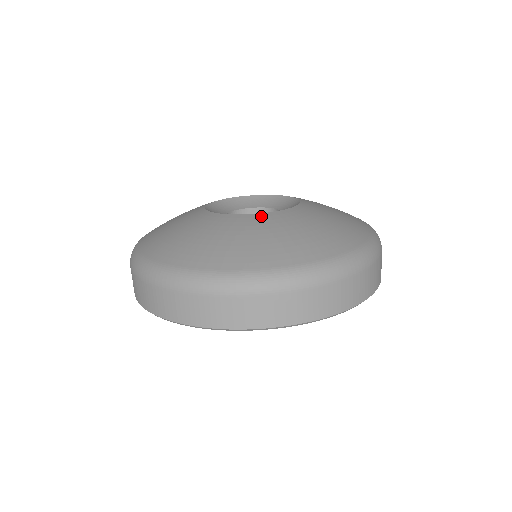
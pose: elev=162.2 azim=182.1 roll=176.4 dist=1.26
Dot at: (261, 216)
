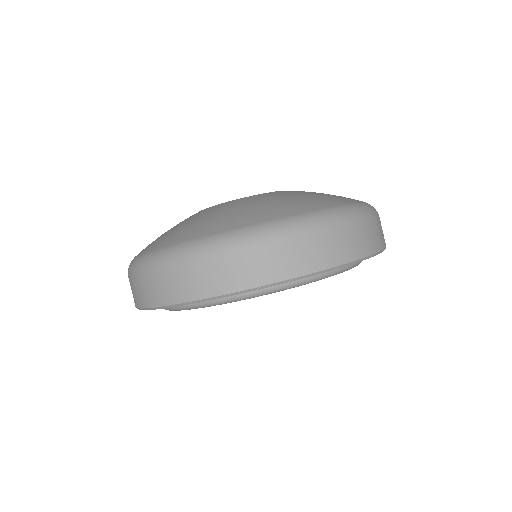
Dot at: (228, 202)
